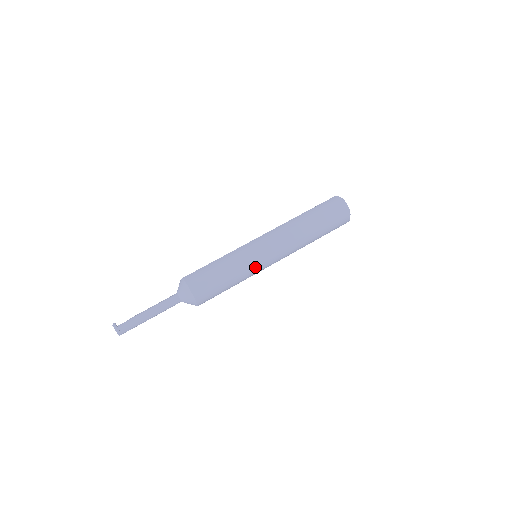
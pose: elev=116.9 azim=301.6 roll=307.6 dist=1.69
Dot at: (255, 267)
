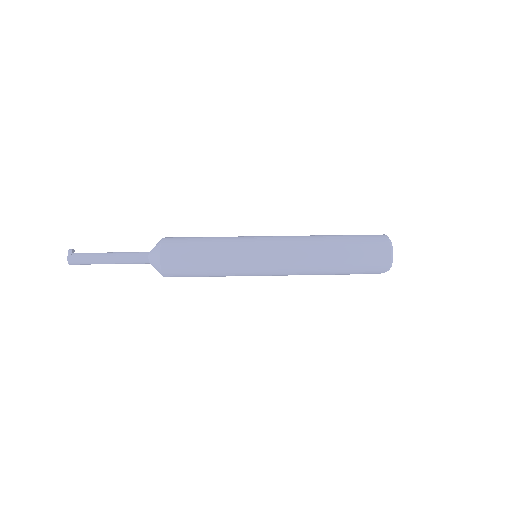
Dot at: (245, 250)
